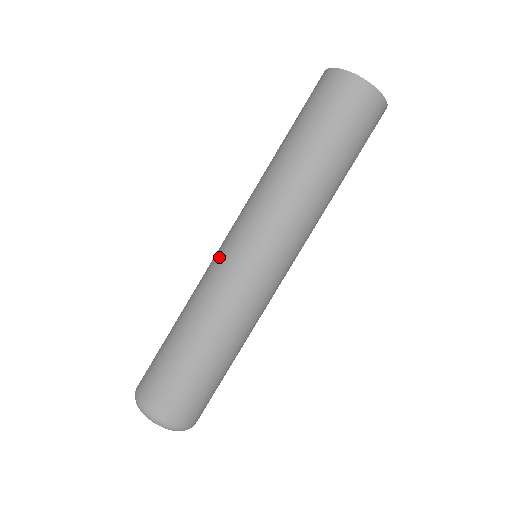
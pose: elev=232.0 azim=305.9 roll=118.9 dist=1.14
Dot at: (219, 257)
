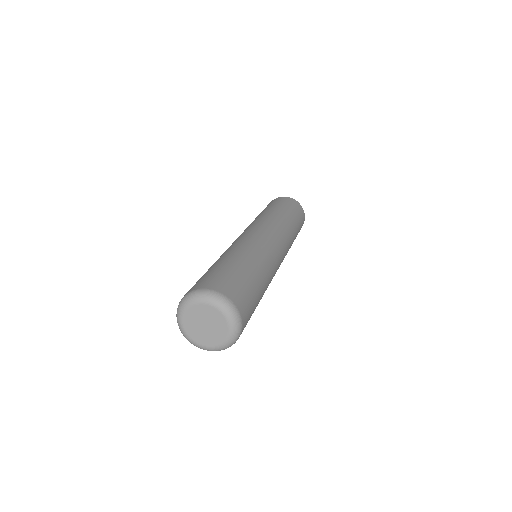
Dot at: (238, 239)
